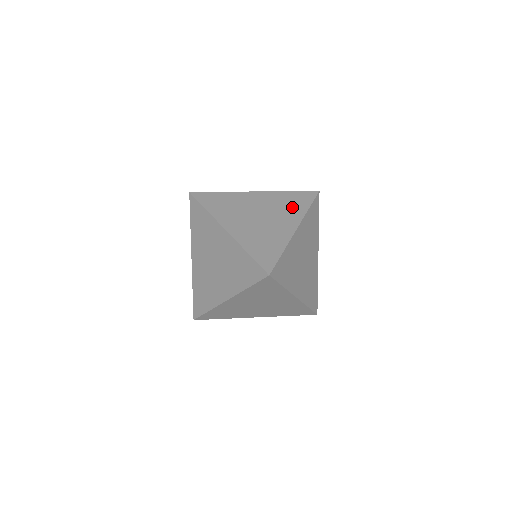
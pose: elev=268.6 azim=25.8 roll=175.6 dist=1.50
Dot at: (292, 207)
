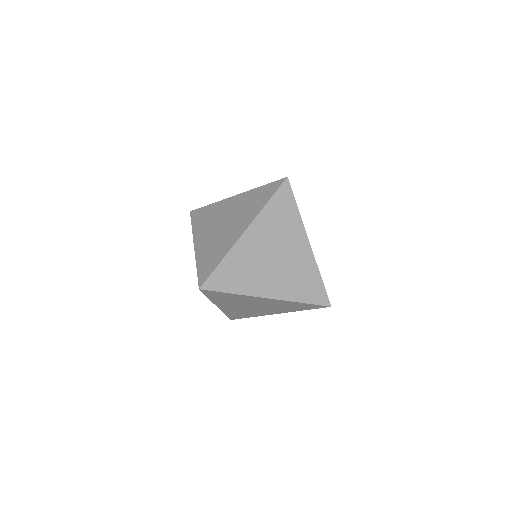
Dot at: (253, 206)
